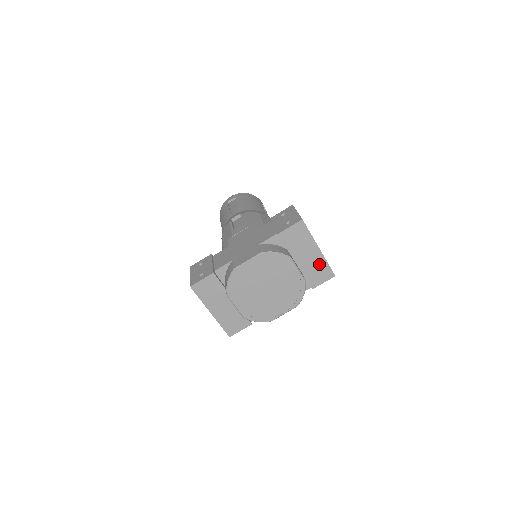
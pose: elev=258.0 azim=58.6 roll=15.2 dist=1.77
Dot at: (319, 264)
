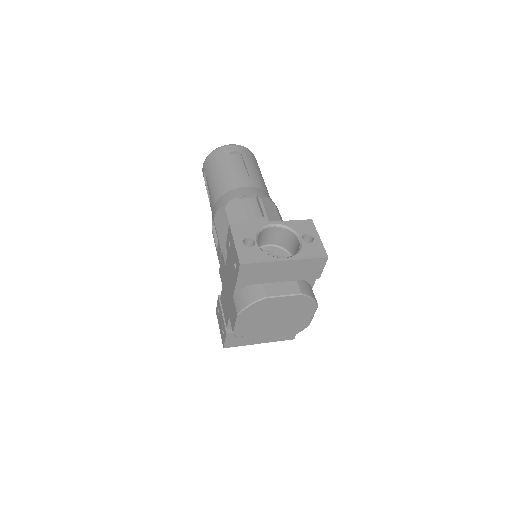
Dot at: (301, 266)
